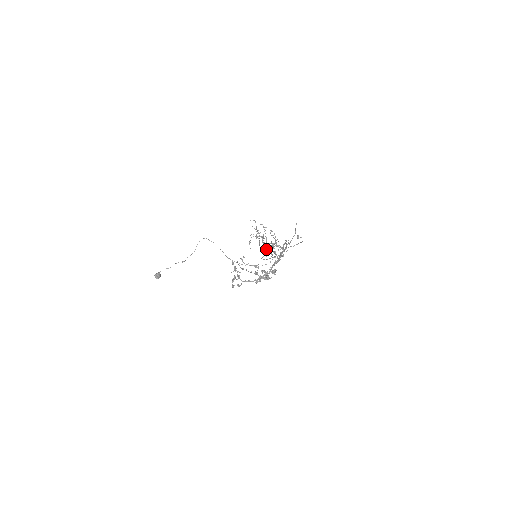
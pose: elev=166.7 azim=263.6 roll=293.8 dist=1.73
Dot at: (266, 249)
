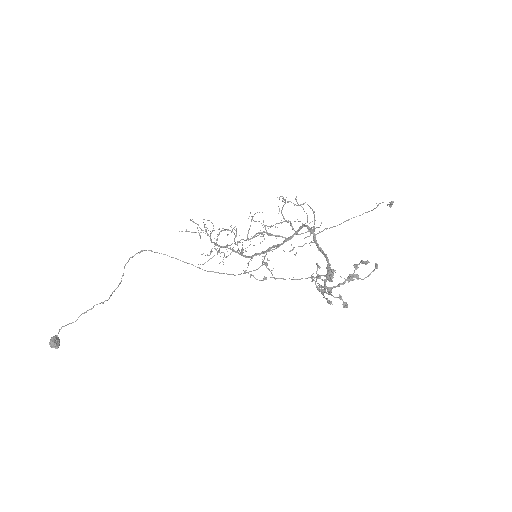
Dot at: (212, 248)
